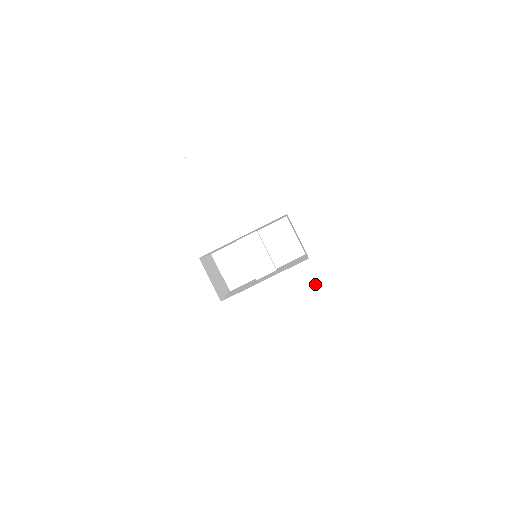
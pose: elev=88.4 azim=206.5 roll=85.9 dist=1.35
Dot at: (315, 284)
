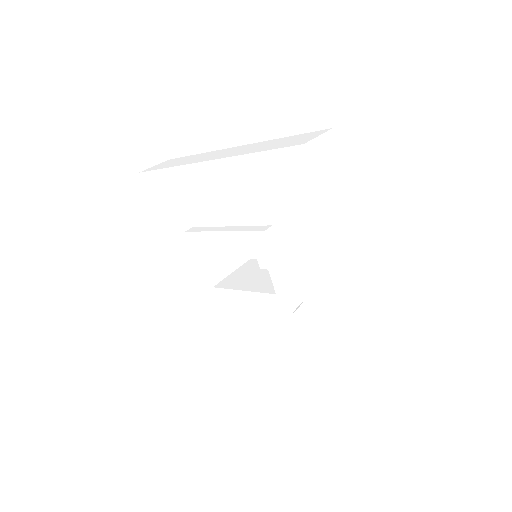
Dot at: occluded
